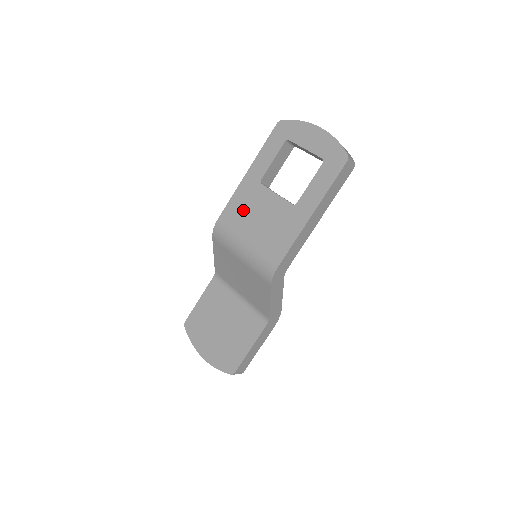
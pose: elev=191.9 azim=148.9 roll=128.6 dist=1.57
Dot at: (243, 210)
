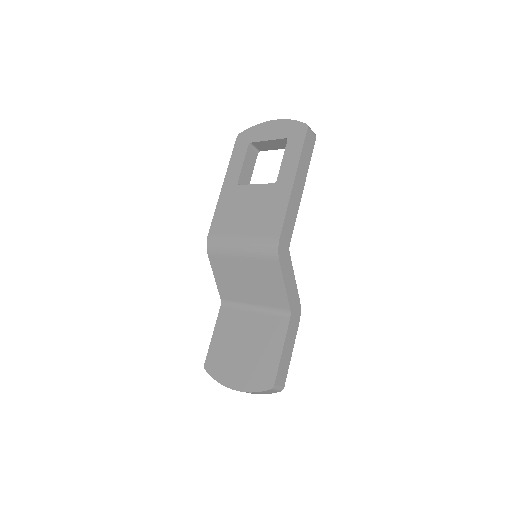
Dot at: (229, 213)
